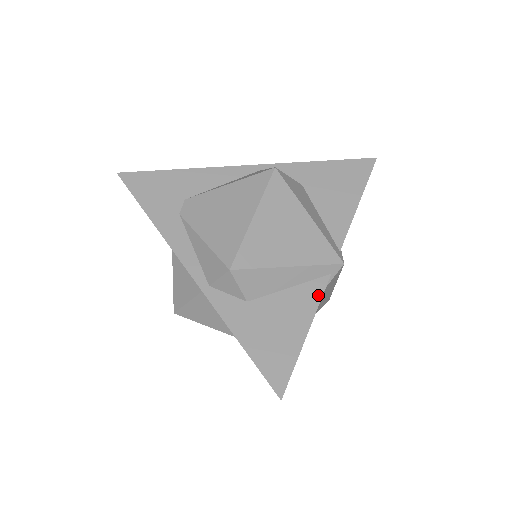
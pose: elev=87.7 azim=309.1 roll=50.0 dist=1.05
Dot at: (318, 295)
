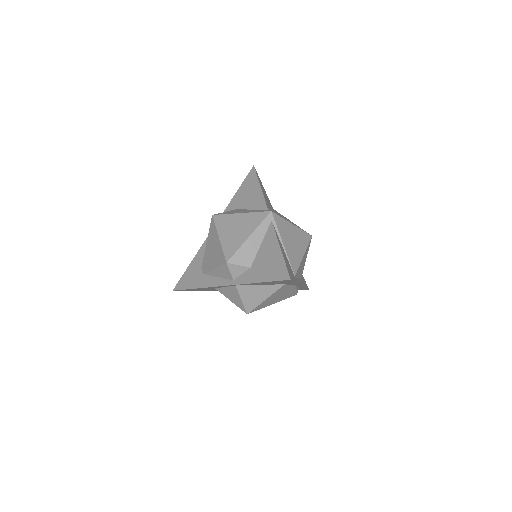
Dot at: (273, 233)
